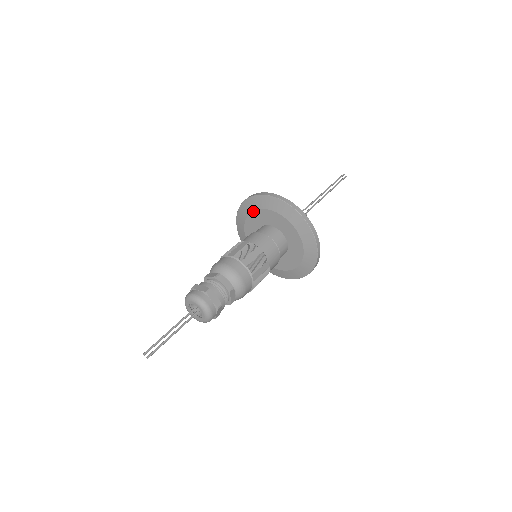
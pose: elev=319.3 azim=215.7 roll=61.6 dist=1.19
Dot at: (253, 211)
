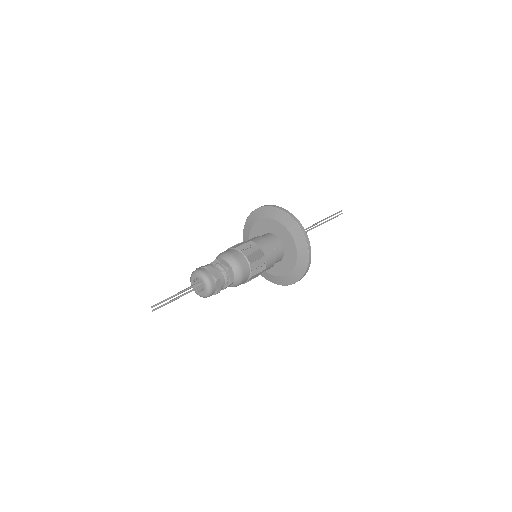
Dot at: (275, 220)
